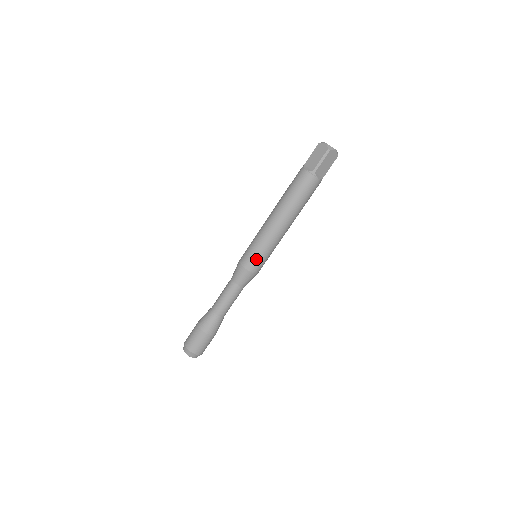
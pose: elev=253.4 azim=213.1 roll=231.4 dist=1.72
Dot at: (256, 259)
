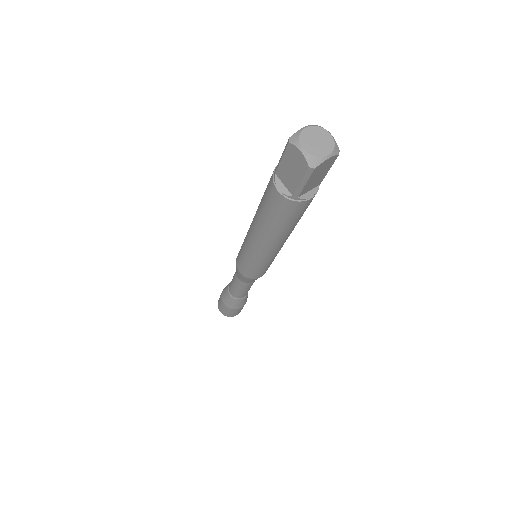
Dot at: (255, 272)
